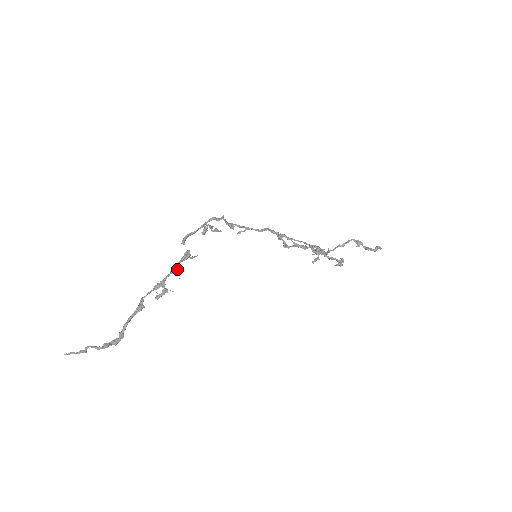
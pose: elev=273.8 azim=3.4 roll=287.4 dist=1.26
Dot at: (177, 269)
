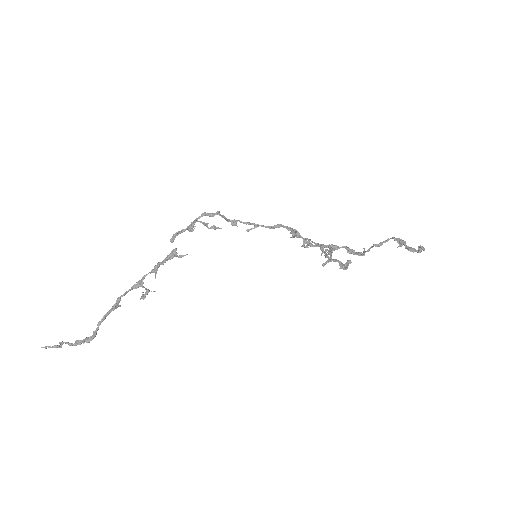
Dot at: (155, 268)
